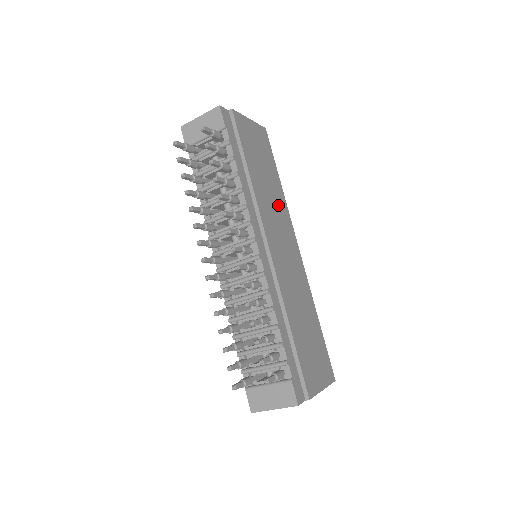
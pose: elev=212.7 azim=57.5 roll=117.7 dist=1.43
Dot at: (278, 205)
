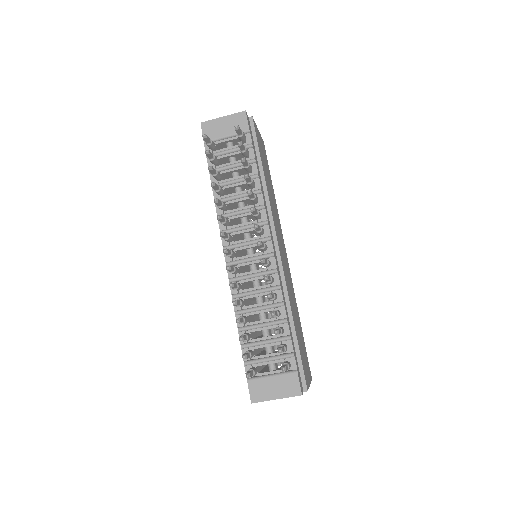
Dot at: (276, 212)
